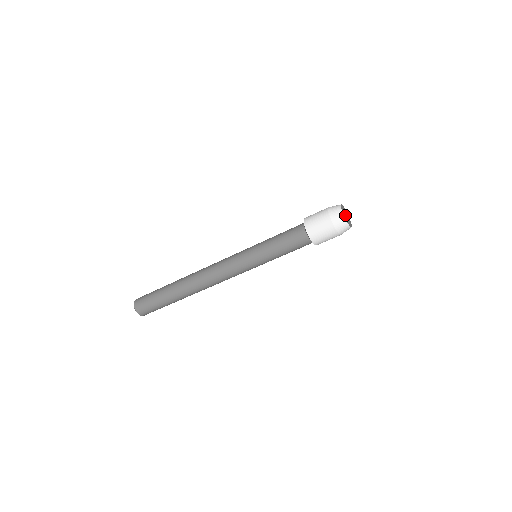
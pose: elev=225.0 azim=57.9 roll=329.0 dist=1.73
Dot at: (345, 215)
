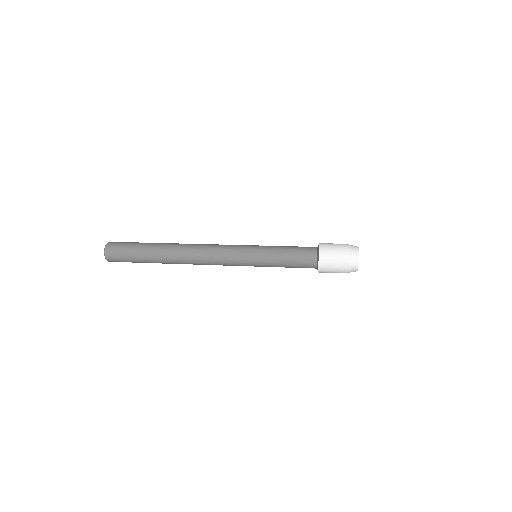
Dot at: occluded
